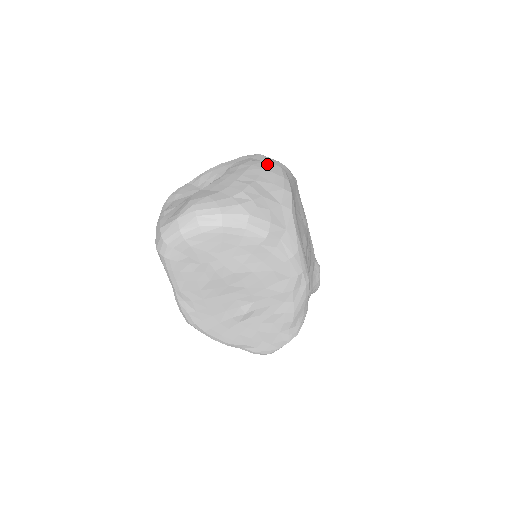
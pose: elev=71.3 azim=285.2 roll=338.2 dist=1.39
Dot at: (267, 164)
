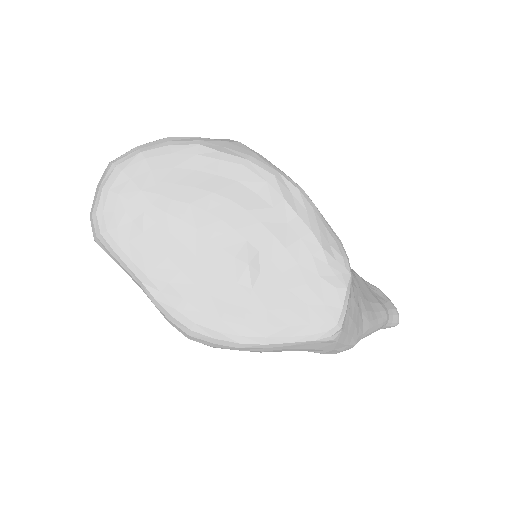
Dot at: occluded
